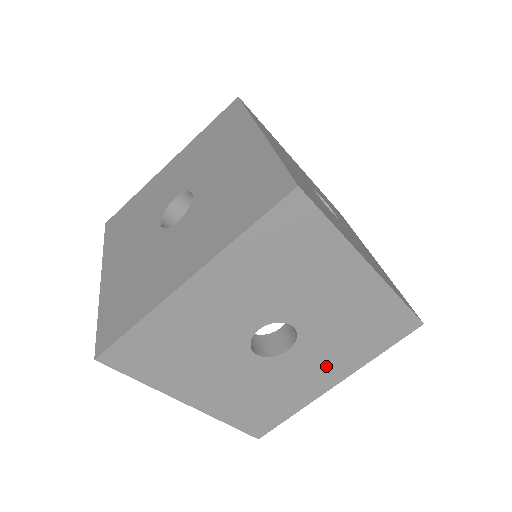
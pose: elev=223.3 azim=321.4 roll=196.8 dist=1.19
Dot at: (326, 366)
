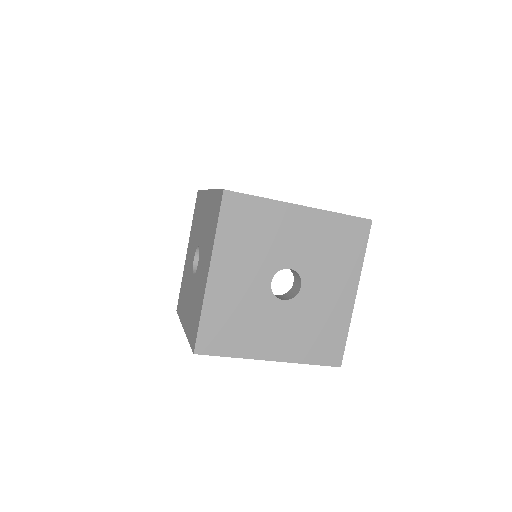
Dot at: (336, 285)
